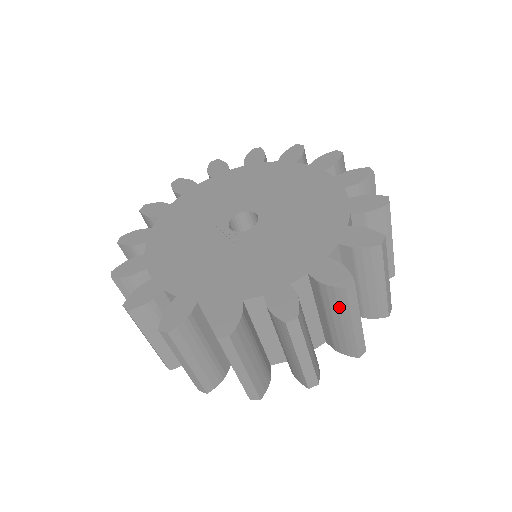
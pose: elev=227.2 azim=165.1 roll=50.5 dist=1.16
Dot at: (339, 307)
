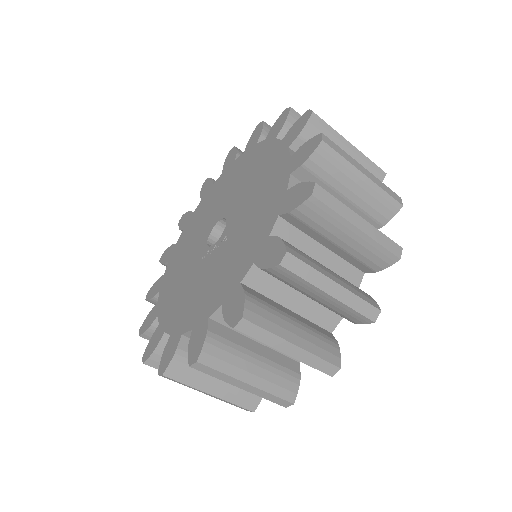
Dot at: (338, 168)
